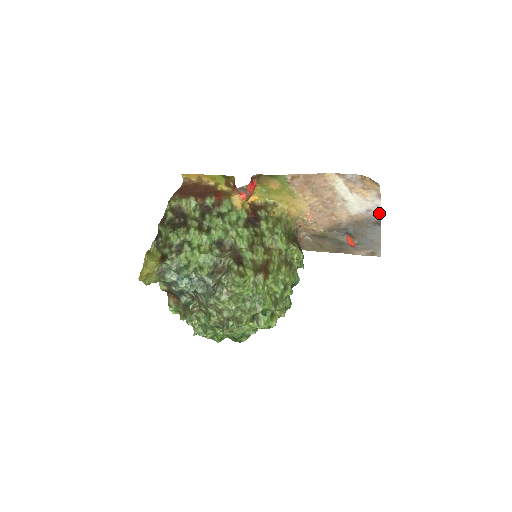
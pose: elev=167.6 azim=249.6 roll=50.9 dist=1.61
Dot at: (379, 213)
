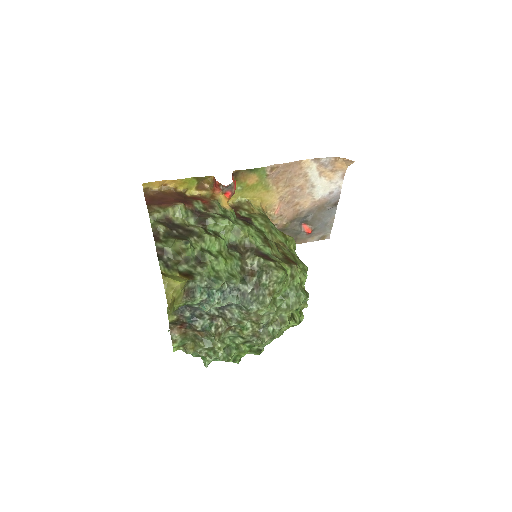
Dot at: (339, 194)
